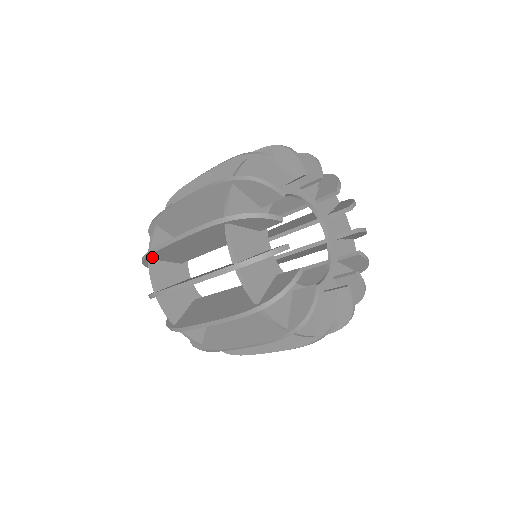
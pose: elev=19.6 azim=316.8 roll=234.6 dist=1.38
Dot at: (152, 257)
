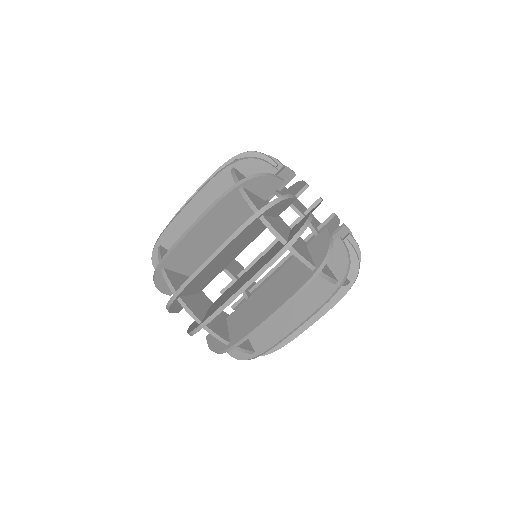
Dot at: occluded
